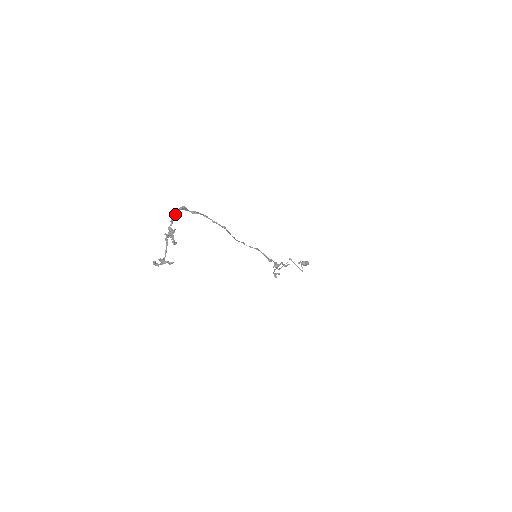
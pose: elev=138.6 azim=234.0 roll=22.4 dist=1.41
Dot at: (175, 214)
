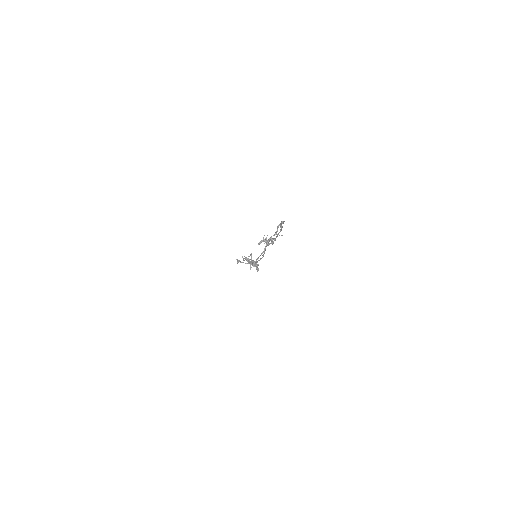
Dot at: occluded
